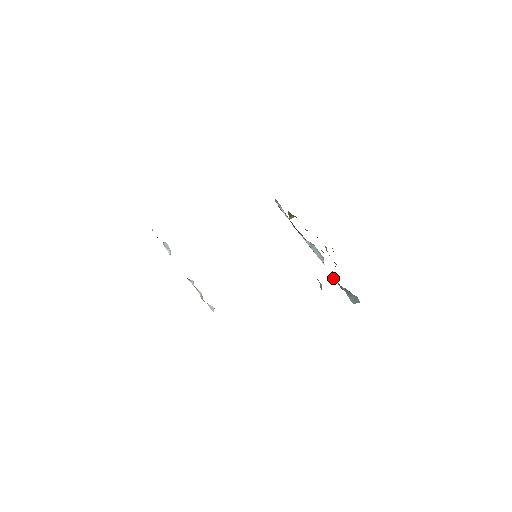
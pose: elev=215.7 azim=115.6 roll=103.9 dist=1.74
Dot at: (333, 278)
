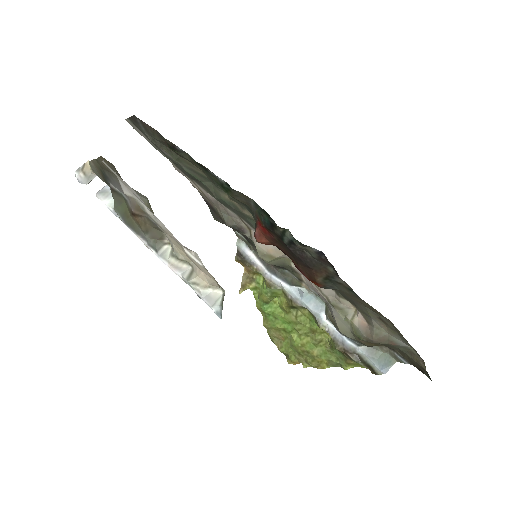
Dot at: (337, 347)
